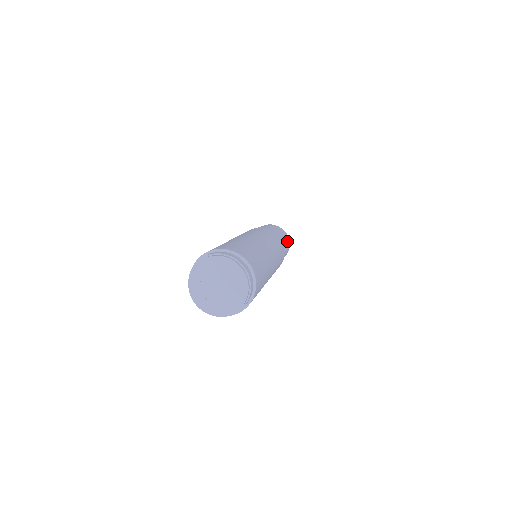
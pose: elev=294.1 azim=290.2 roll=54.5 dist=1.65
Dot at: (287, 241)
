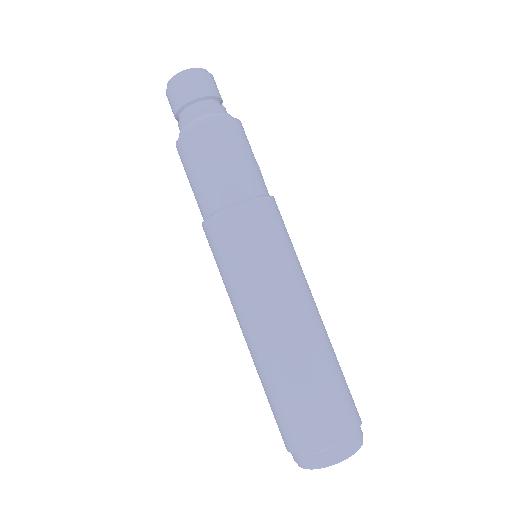
Dot at: (243, 139)
